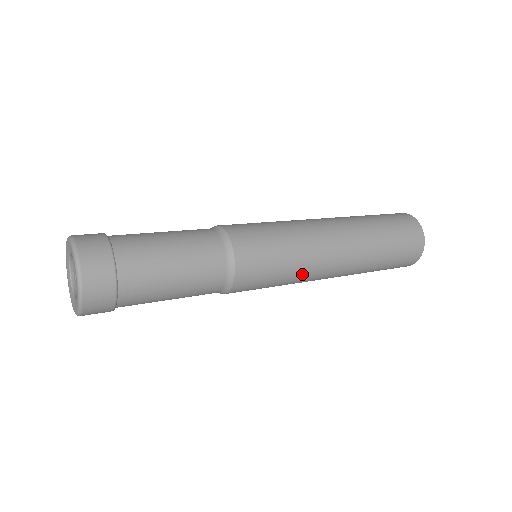
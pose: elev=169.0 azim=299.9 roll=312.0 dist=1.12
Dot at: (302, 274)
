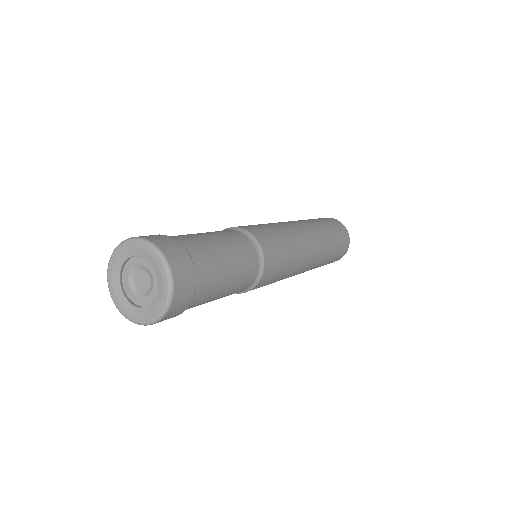
Dot at: (297, 262)
